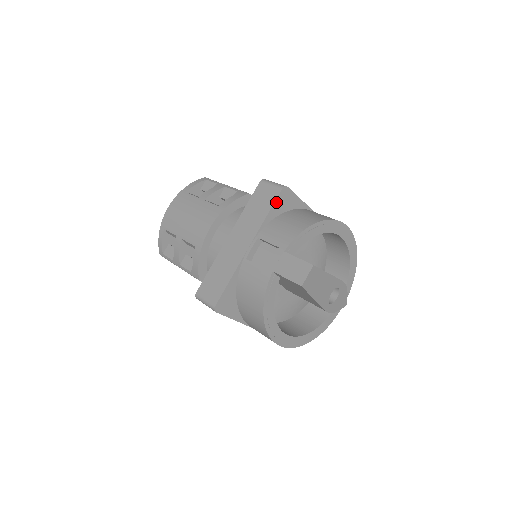
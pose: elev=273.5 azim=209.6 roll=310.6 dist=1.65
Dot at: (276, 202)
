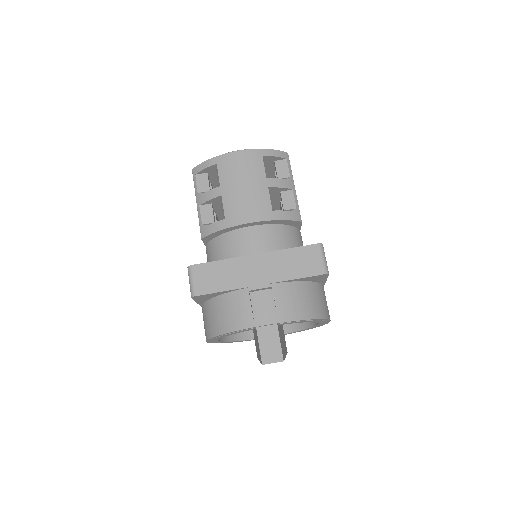
Dot at: (310, 277)
